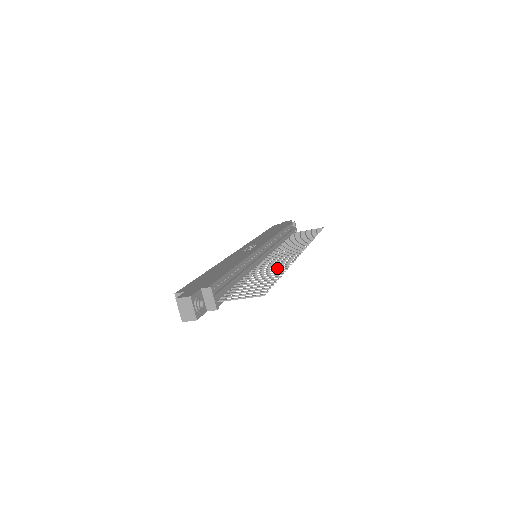
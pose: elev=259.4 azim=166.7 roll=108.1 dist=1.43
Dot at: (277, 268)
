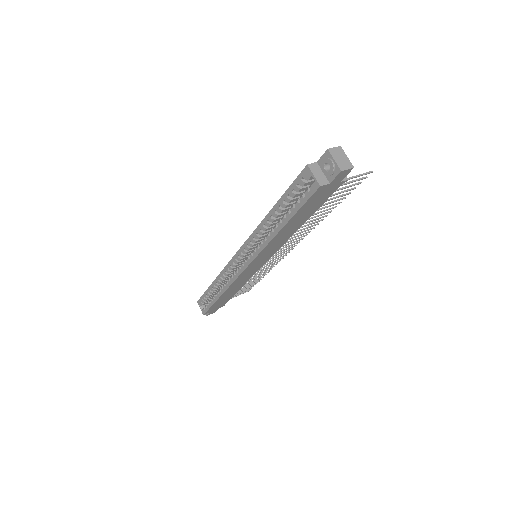
Dot at: (314, 222)
